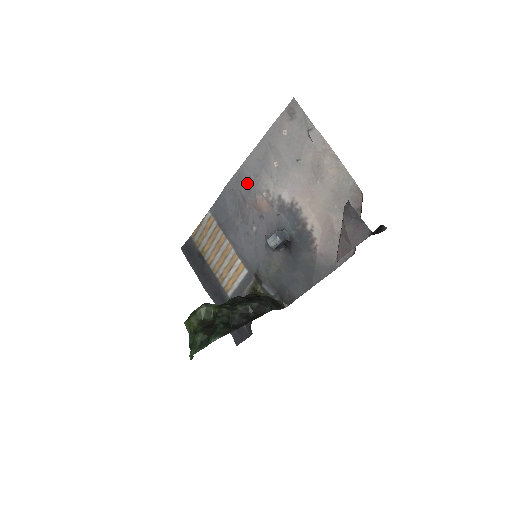
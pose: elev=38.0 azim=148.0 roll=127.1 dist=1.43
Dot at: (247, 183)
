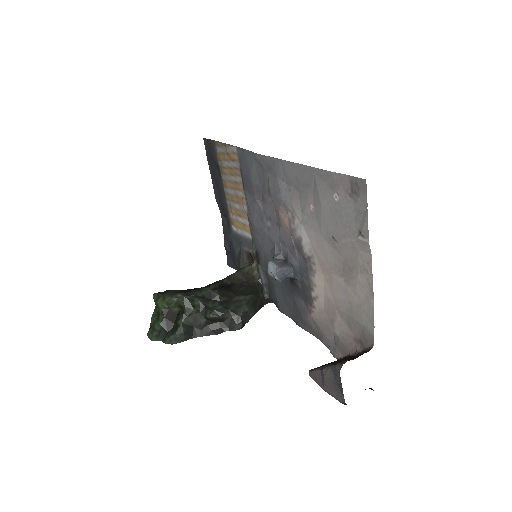
Dot at: (277, 182)
